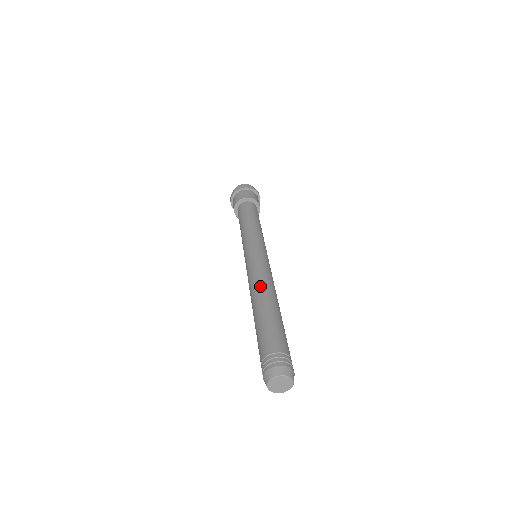
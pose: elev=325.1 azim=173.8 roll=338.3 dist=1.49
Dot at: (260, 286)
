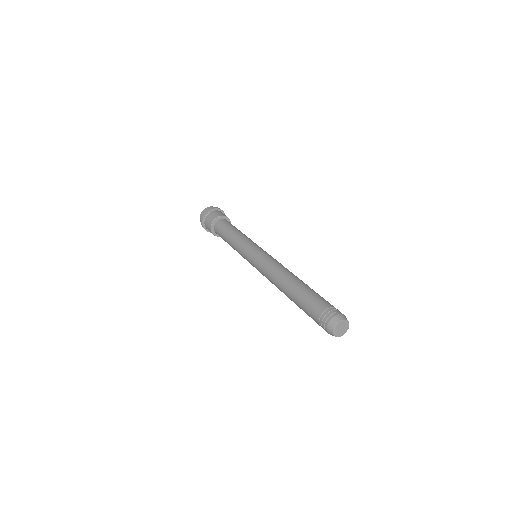
Dot at: (277, 277)
